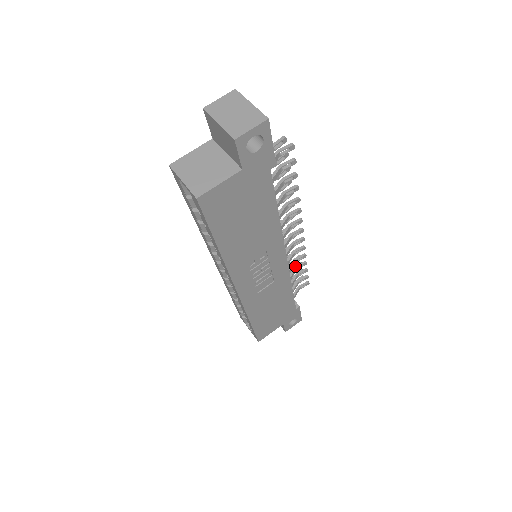
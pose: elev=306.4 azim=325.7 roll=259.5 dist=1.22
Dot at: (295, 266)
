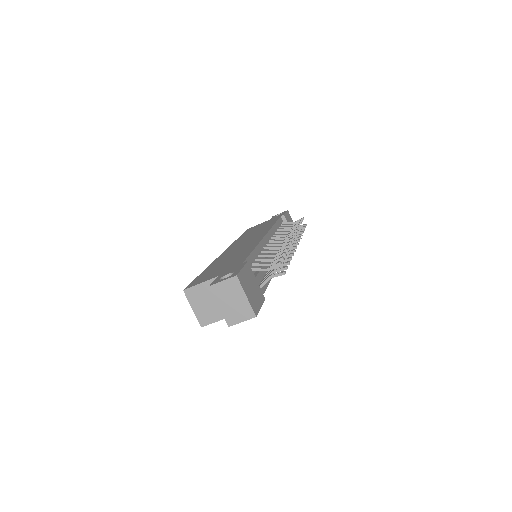
Dot at: occluded
